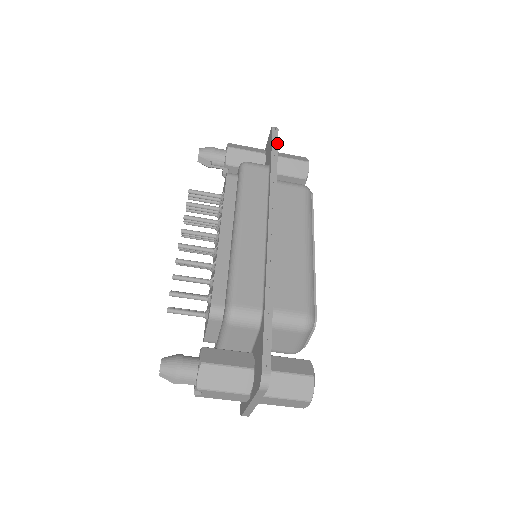
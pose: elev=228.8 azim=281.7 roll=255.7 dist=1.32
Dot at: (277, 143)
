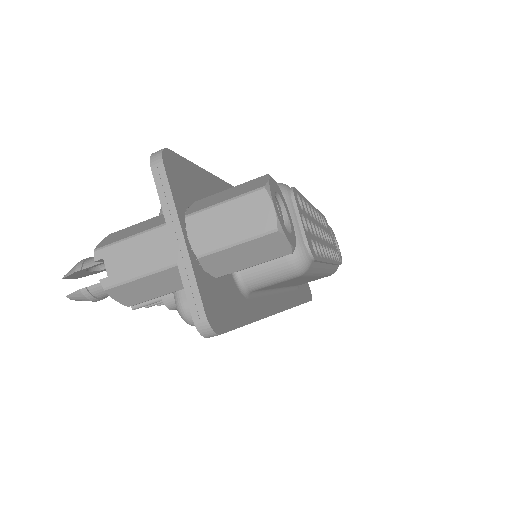
Dot at: occluded
